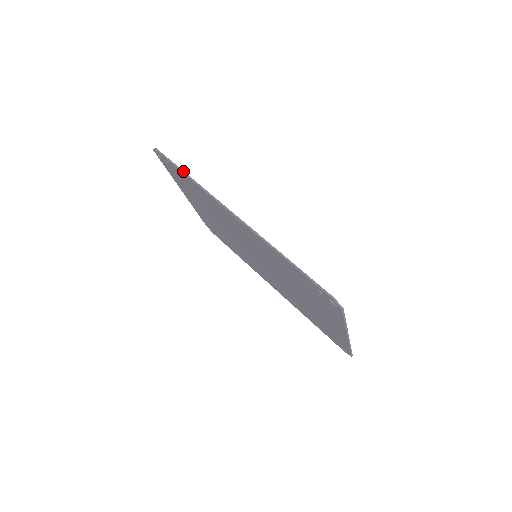
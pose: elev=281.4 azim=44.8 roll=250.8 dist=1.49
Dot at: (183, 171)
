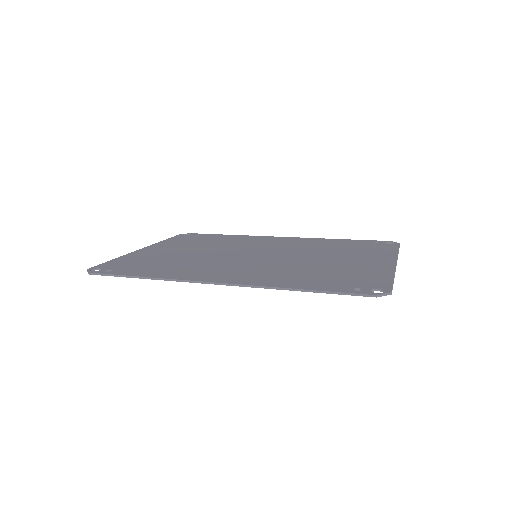
Dot at: (135, 277)
